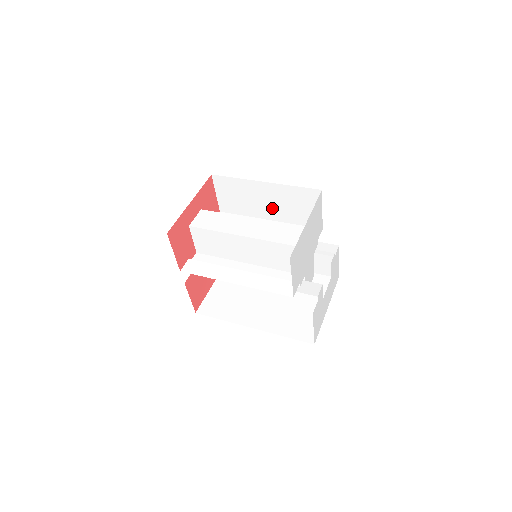
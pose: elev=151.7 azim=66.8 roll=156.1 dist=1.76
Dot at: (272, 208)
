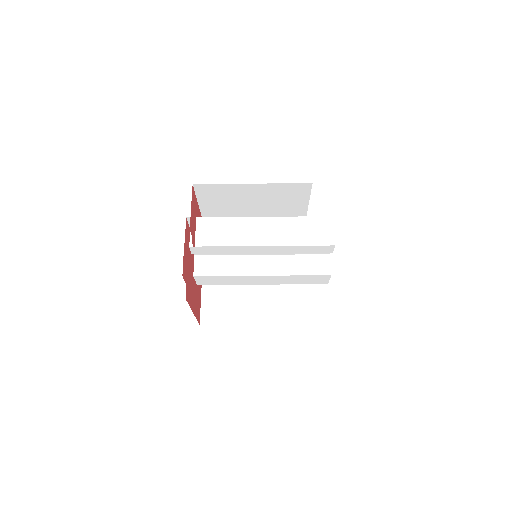
Dot at: occluded
